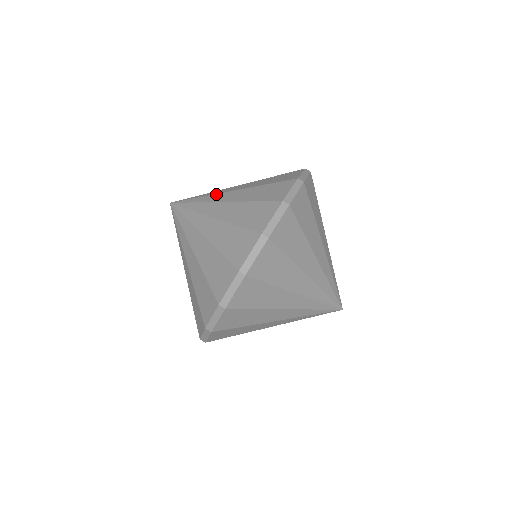
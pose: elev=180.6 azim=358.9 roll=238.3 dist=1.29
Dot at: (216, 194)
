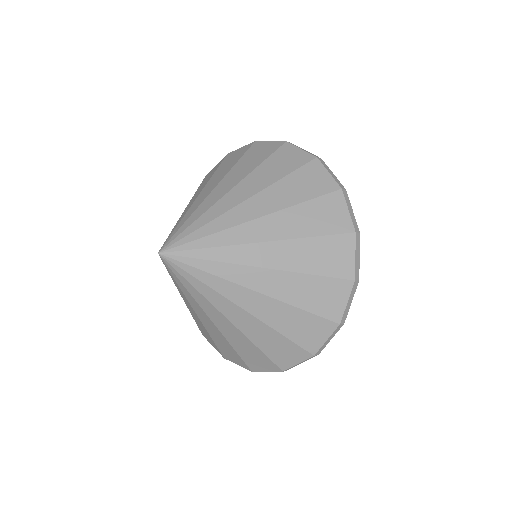
Dot at: (239, 246)
